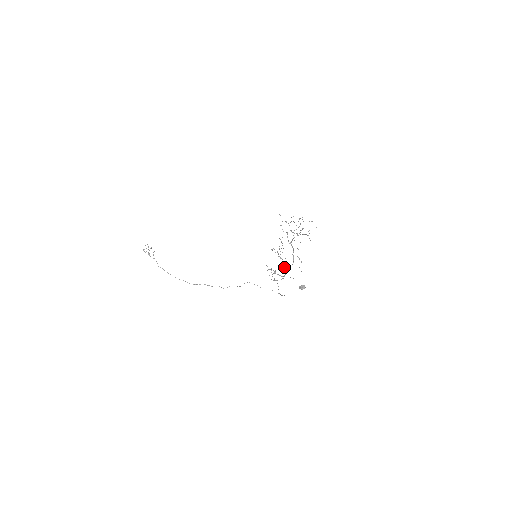
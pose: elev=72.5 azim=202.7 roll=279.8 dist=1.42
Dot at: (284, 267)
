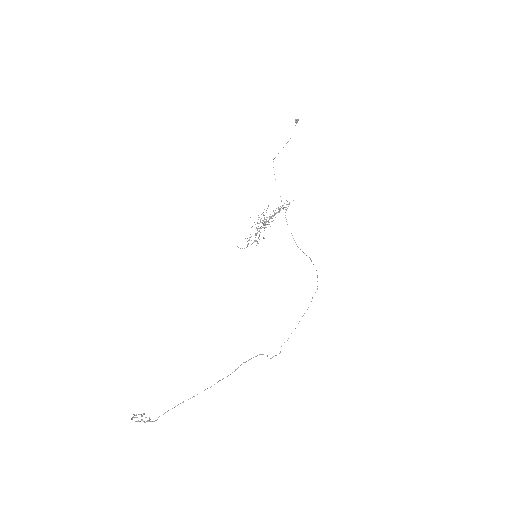
Dot at: occluded
